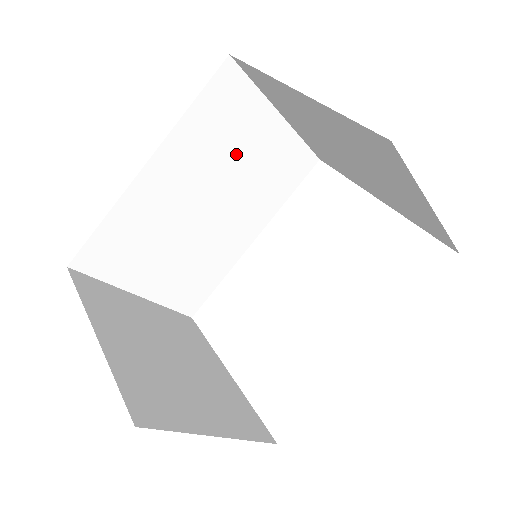
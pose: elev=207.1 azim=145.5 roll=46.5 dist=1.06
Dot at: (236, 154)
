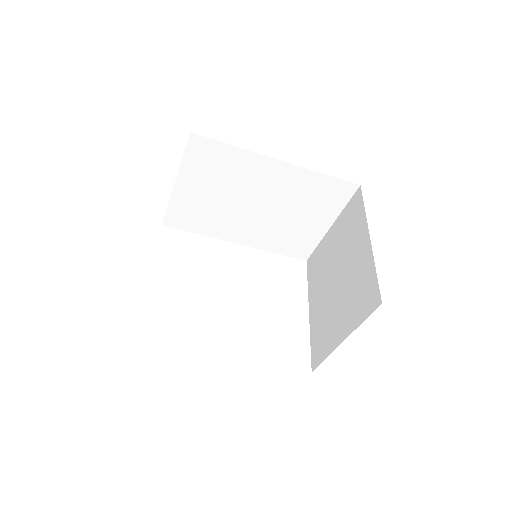
Dot at: (299, 210)
